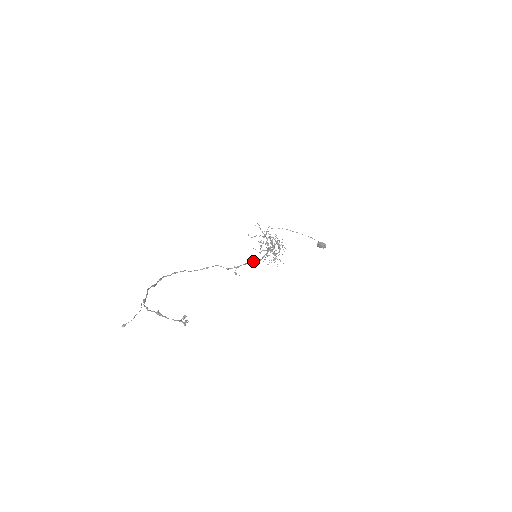
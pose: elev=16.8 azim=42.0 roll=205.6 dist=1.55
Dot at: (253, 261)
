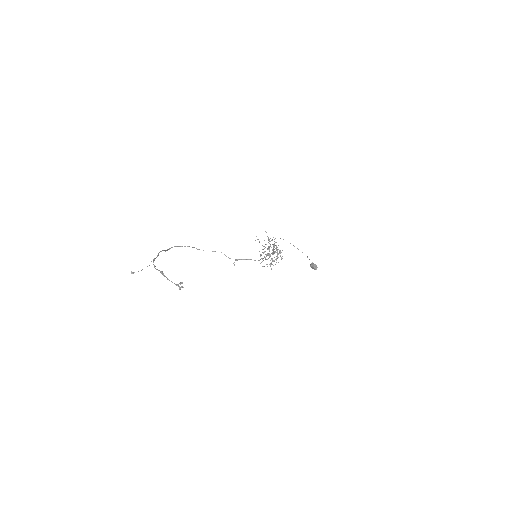
Dot at: occluded
